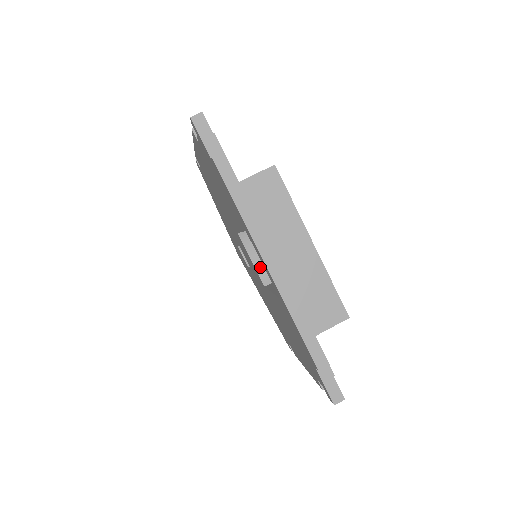
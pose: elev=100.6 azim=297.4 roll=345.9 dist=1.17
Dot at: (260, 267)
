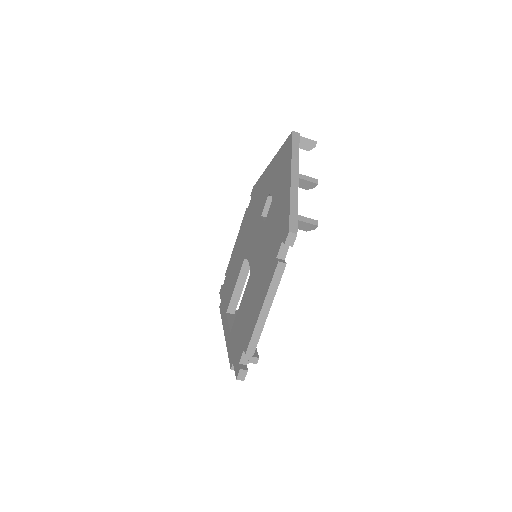
Dot at: occluded
